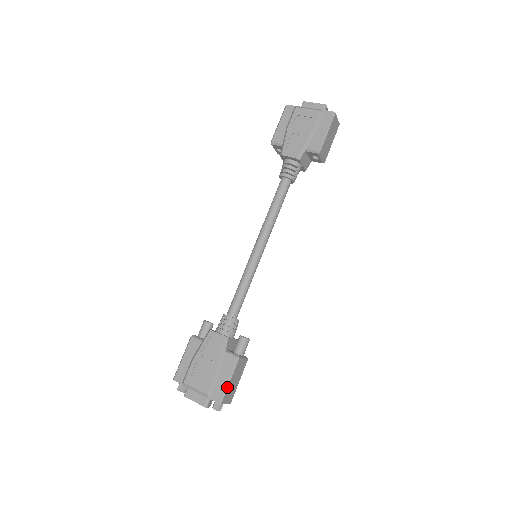
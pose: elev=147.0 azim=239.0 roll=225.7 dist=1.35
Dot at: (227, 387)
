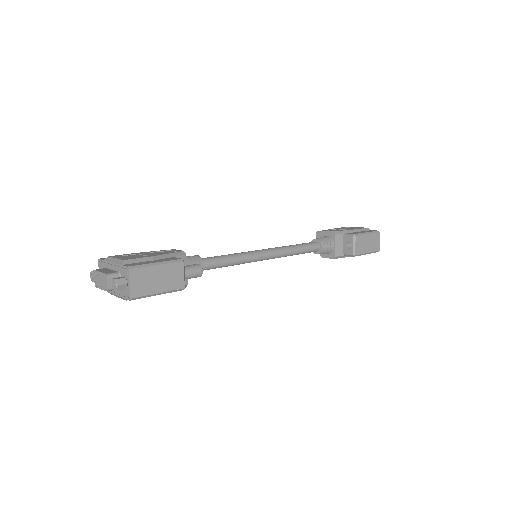
Dot at: (149, 266)
